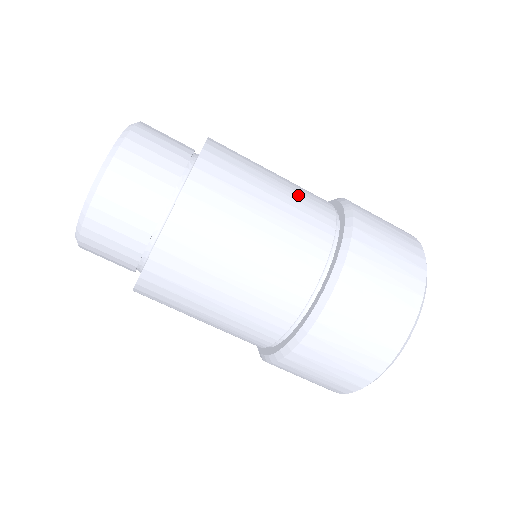
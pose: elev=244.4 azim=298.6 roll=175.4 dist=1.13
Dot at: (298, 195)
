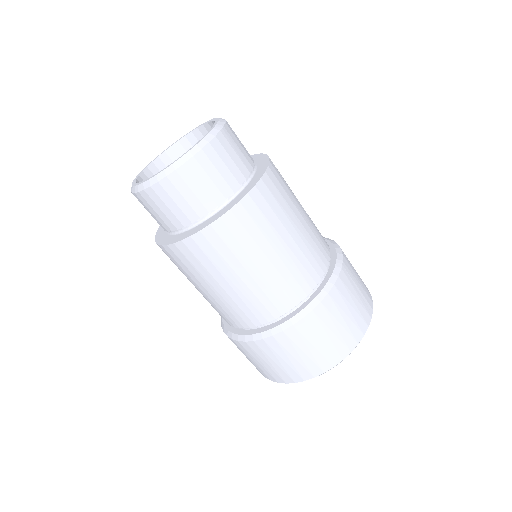
Dot at: (310, 241)
